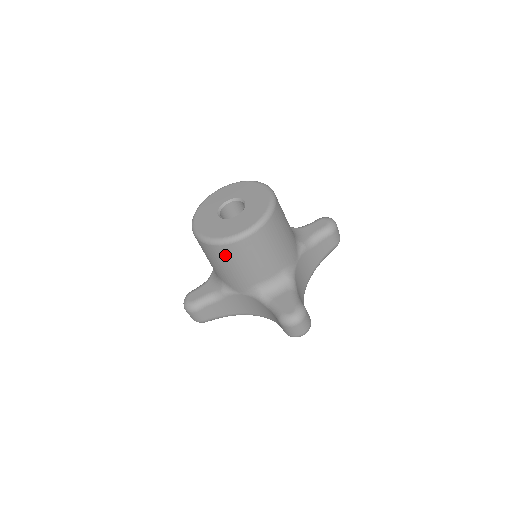
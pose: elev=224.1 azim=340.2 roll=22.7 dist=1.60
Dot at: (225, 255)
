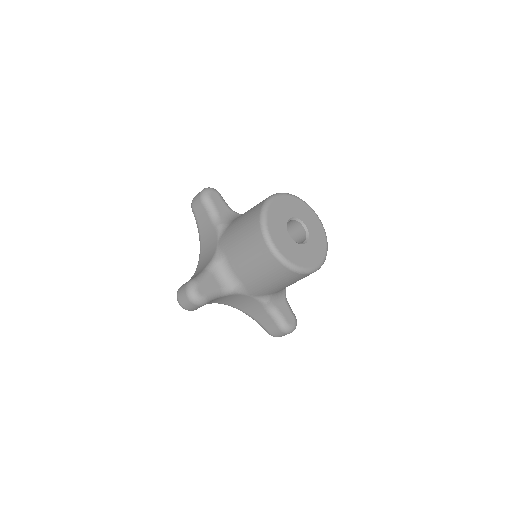
Dot at: (289, 278)
